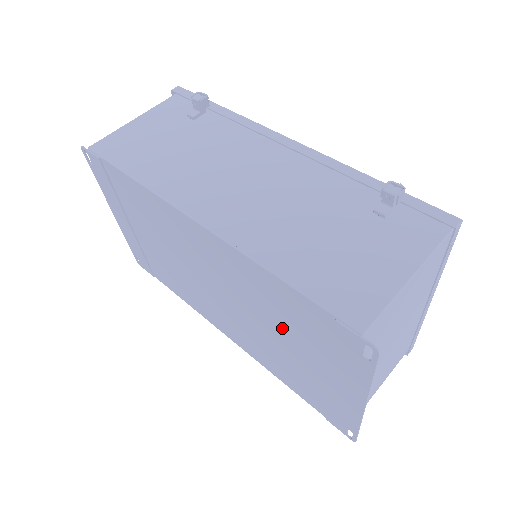
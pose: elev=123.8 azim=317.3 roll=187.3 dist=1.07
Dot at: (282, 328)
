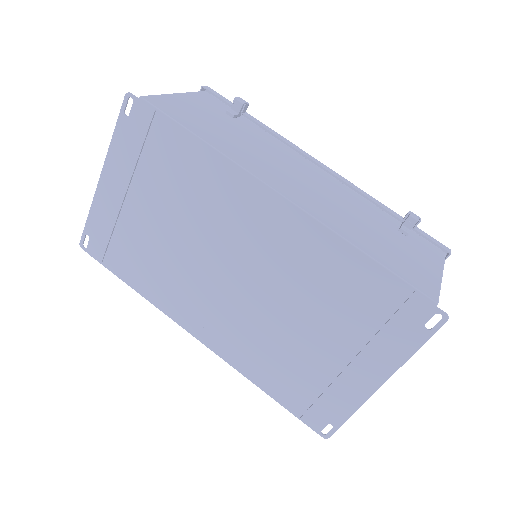
Dot at: (319, 311)
